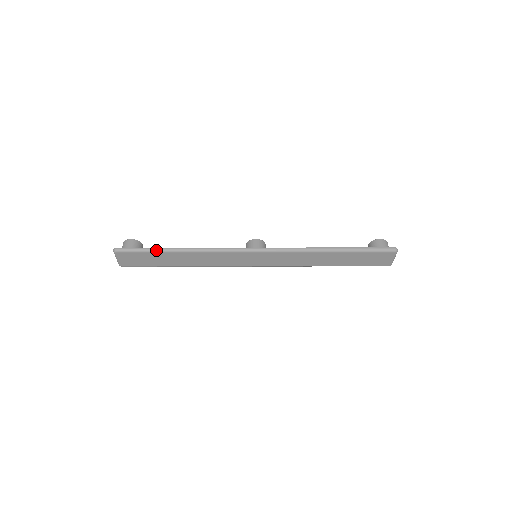
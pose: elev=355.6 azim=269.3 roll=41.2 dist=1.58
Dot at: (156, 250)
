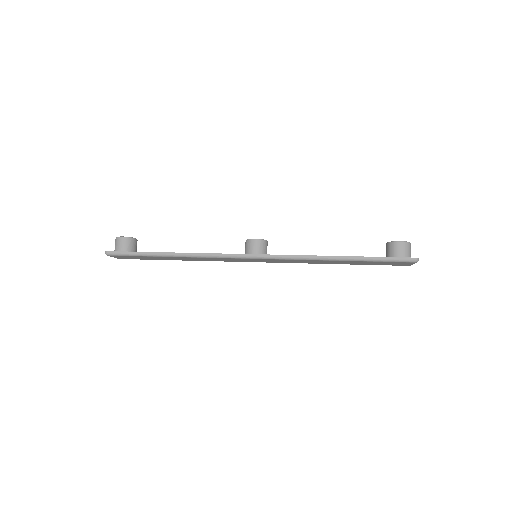
Dot at: (148, 255)
